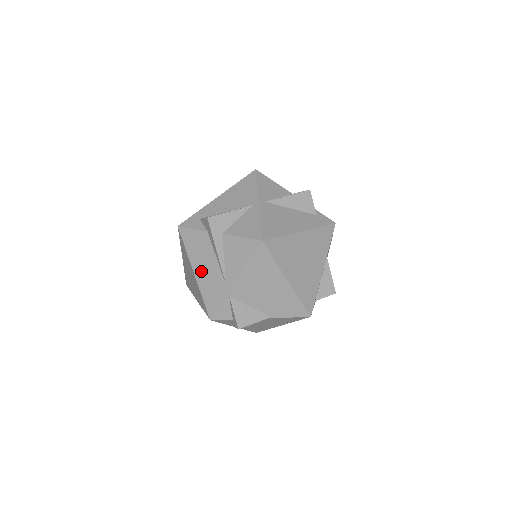
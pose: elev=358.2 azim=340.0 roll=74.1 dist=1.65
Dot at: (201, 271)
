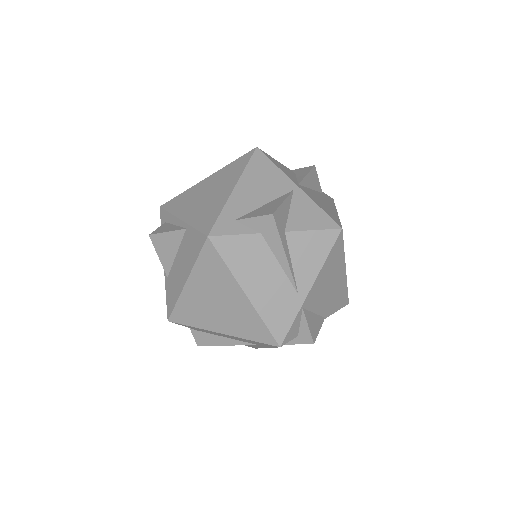
Dot at: (258, 289)
